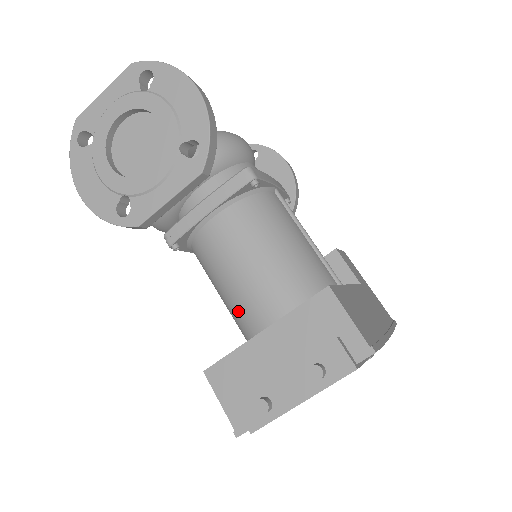
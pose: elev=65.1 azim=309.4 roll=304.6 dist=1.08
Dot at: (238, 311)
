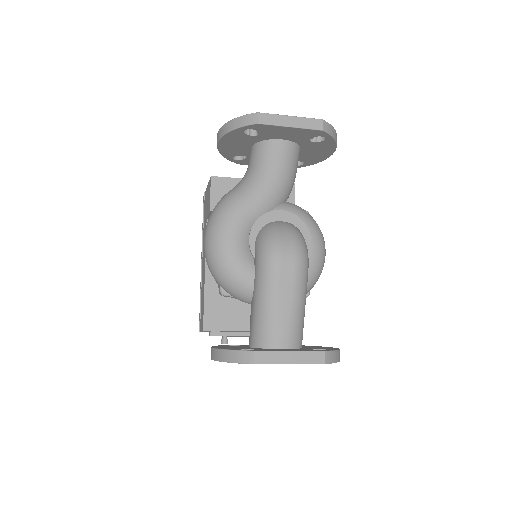
Dot at: occluded
